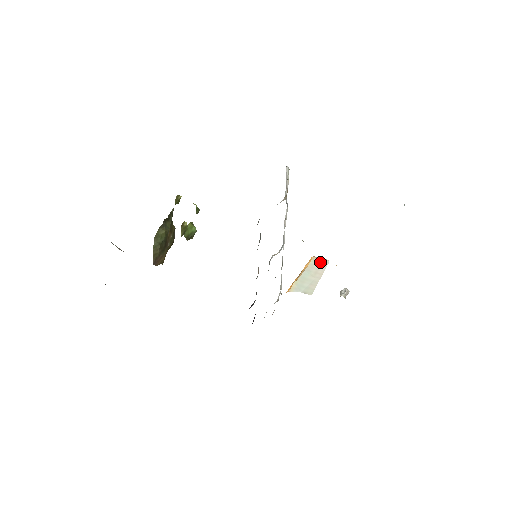
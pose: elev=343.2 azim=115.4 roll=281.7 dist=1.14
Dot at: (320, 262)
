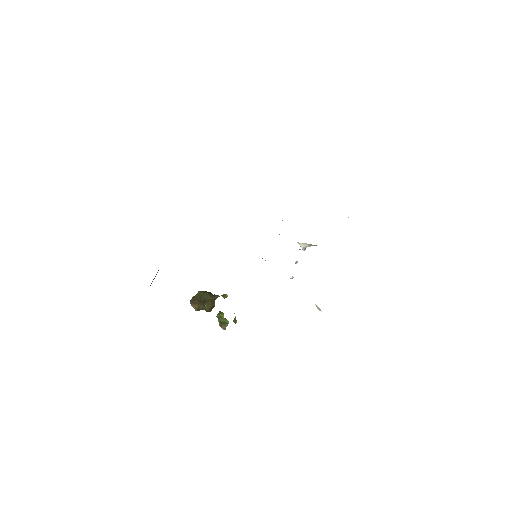
Dot at: occluded
